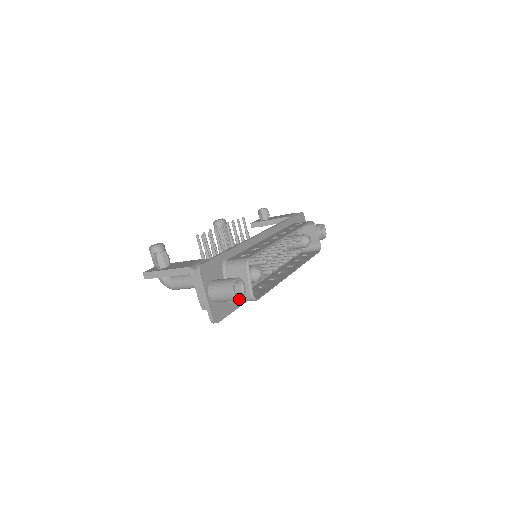
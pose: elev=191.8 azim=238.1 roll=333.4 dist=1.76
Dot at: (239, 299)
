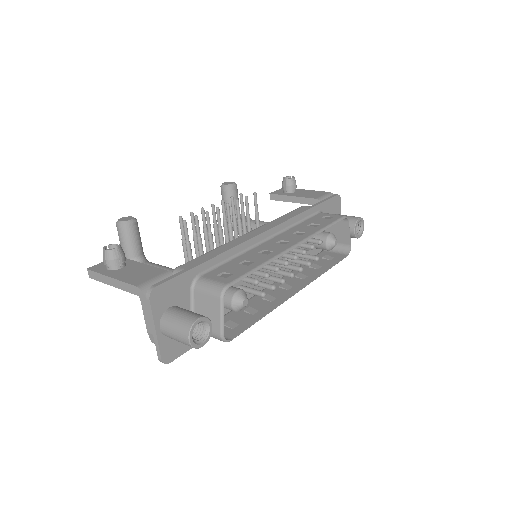
Dot at: (198, 347)
